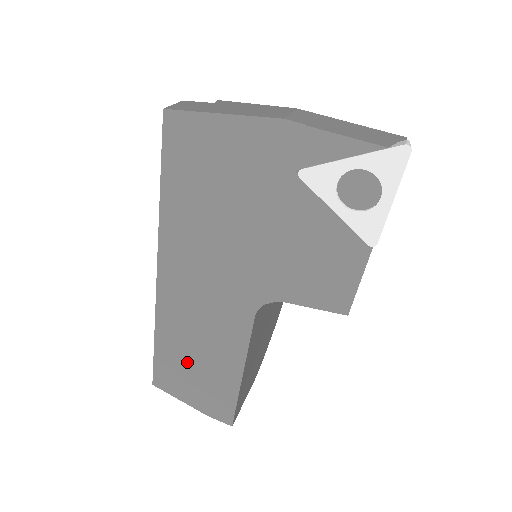
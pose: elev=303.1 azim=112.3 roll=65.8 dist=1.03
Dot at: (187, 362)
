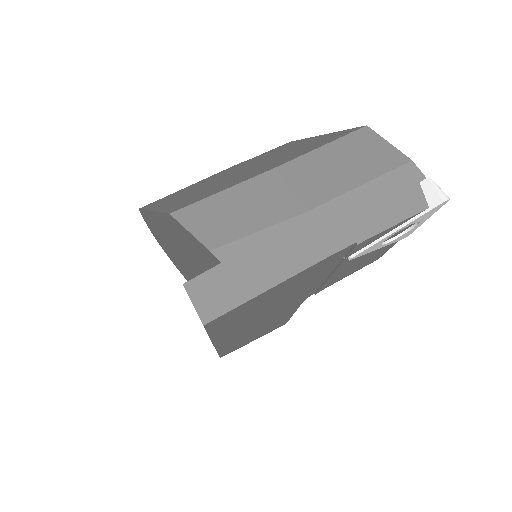
Dot at: (248, 339)
